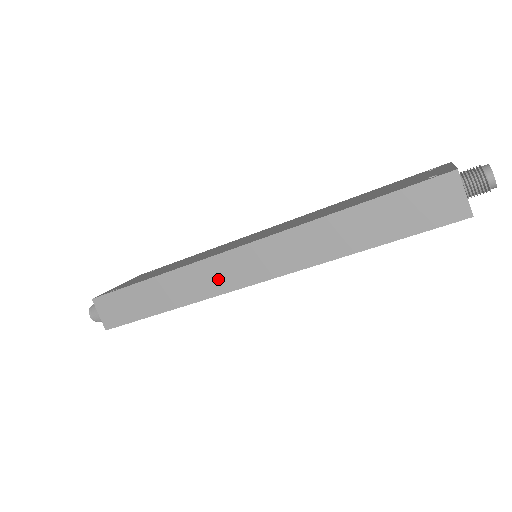
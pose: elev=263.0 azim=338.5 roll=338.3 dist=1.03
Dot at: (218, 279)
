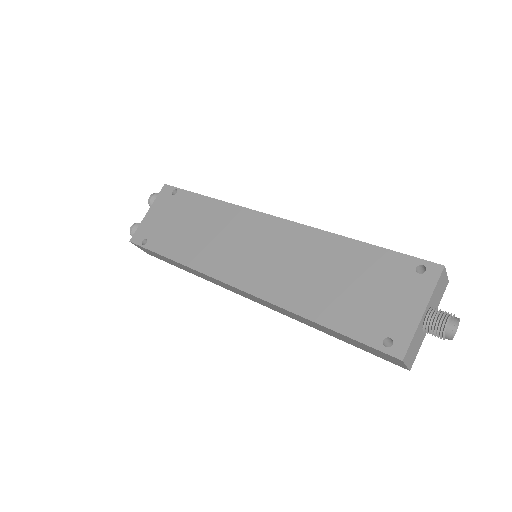
Dot at: (222, 285)
